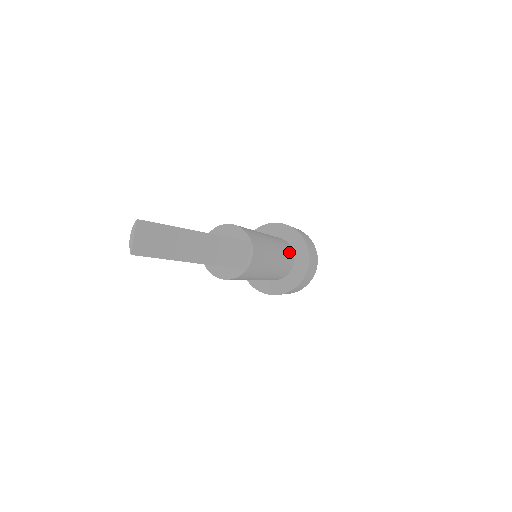
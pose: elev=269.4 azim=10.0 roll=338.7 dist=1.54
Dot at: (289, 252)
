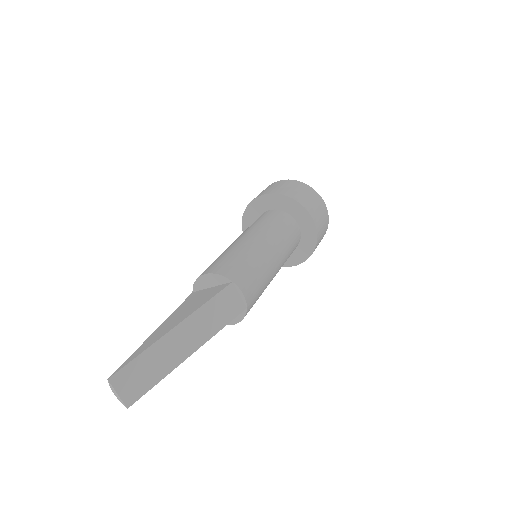
Dot at: (286, 224)
